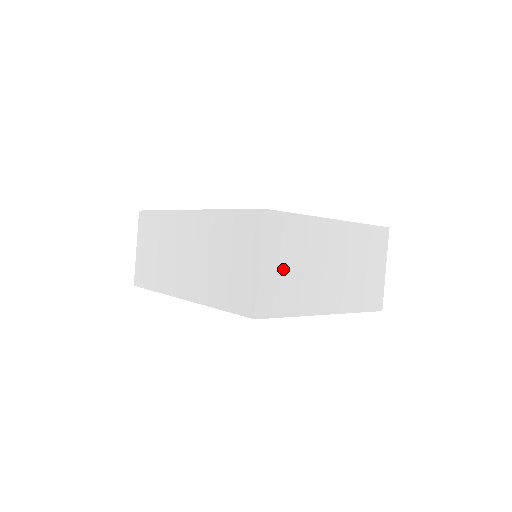
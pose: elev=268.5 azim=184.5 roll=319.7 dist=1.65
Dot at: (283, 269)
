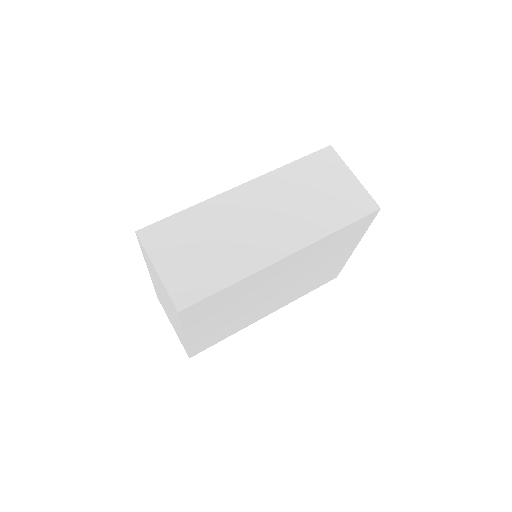
Dot at: occluded
